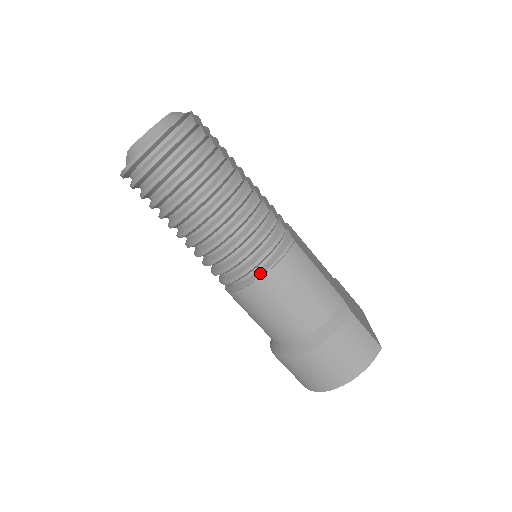
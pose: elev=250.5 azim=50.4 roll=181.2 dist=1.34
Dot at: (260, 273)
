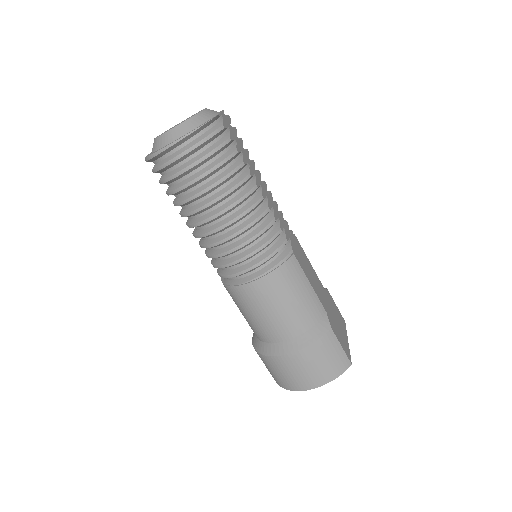
Dot at: (255, 276)
